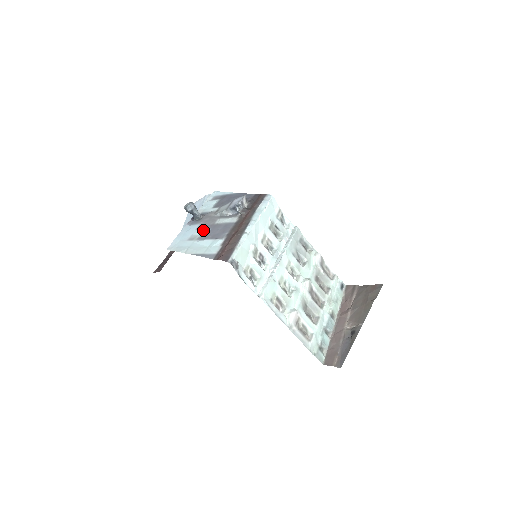
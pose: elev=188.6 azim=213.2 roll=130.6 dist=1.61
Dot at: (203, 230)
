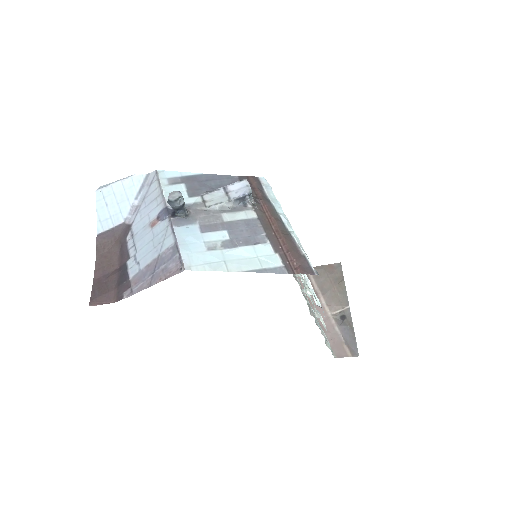
Dot at: (216, 233)
